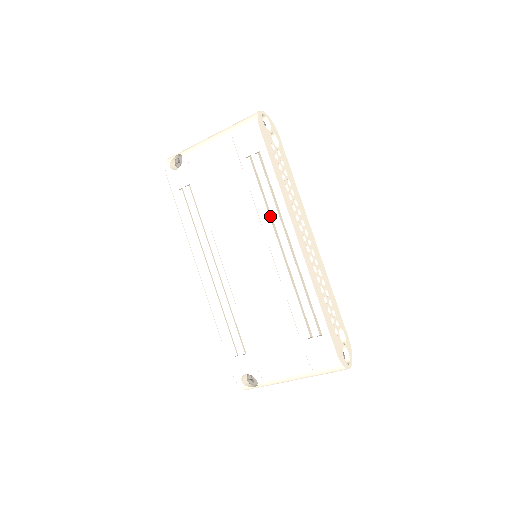
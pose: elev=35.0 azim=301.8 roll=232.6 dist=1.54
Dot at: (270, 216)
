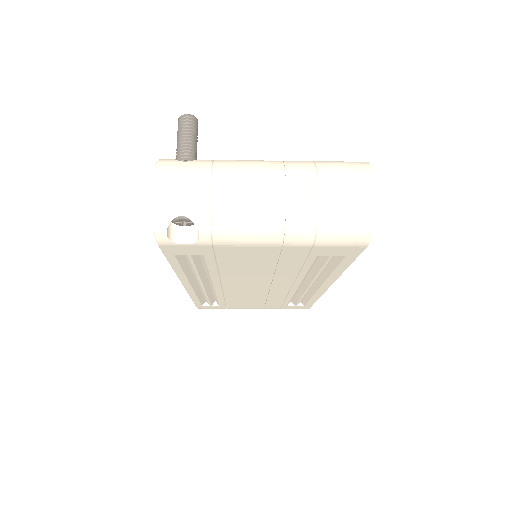
Dot at: (311, 275)
